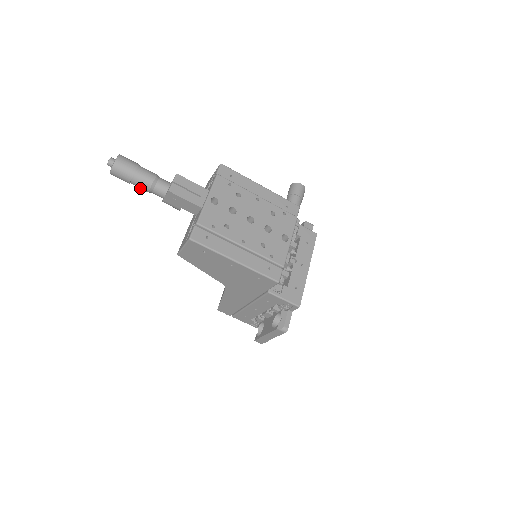
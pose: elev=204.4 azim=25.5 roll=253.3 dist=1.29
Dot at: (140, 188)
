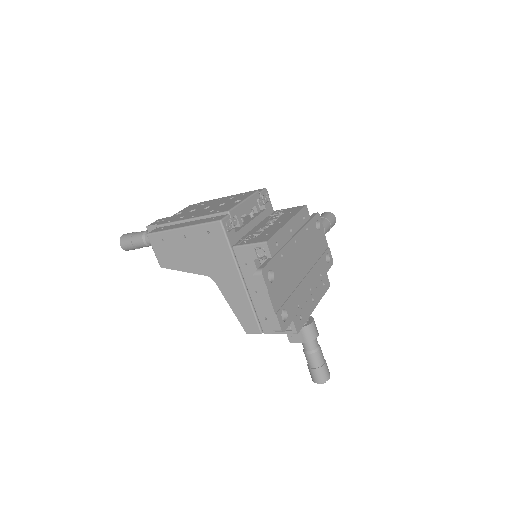
Dot at: (141, 246)
